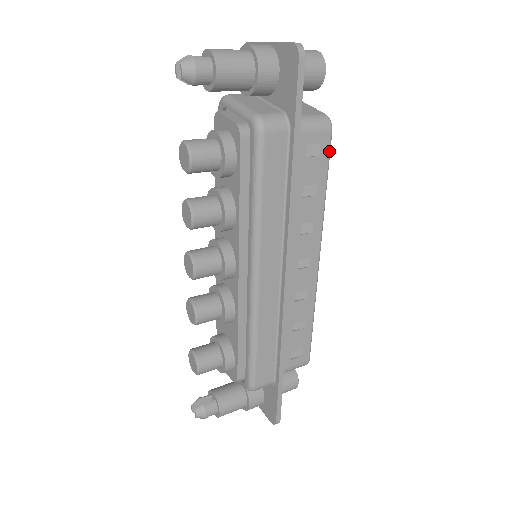
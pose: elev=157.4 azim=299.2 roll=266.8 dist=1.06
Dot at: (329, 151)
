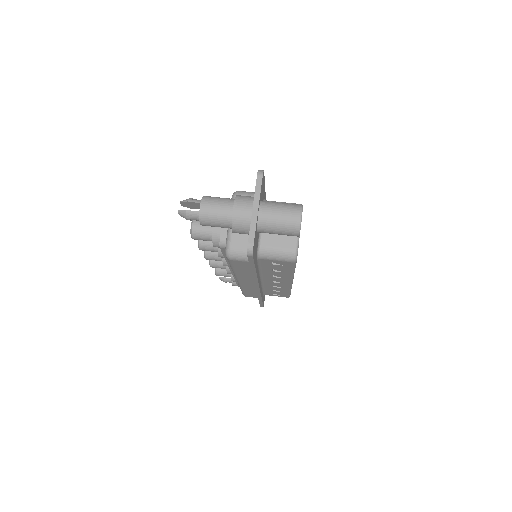
Dot at: (294, 266)
